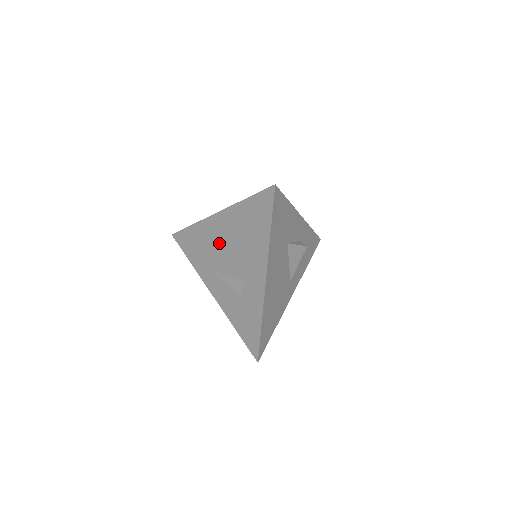
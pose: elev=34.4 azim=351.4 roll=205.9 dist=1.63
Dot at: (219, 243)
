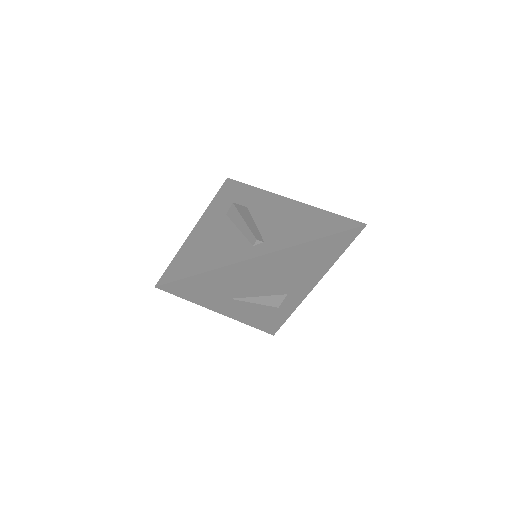
Dot at: (258, 277)
